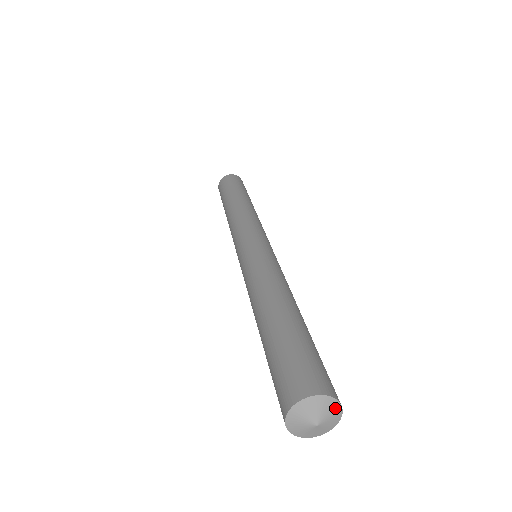
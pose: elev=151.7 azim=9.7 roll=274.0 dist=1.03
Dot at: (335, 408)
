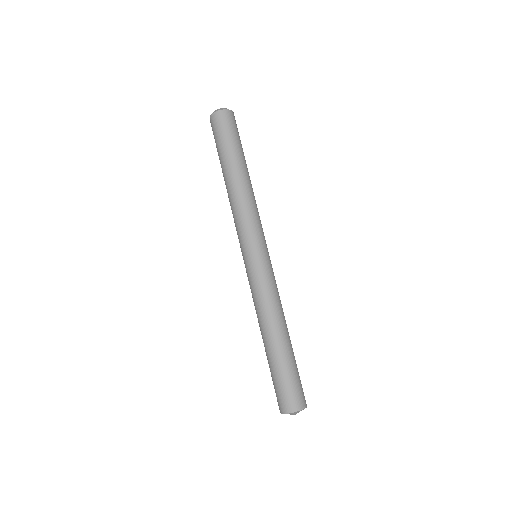
Dot at: occluded
